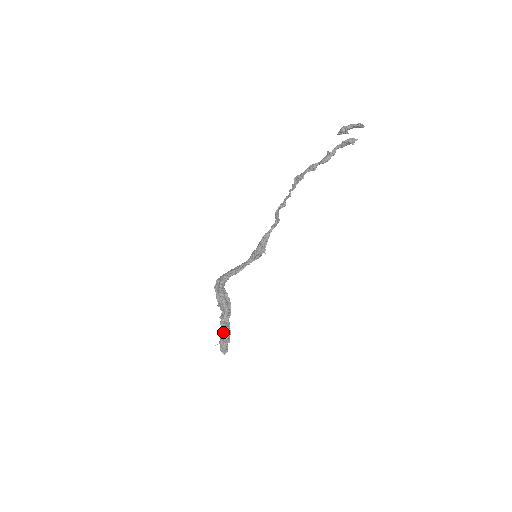
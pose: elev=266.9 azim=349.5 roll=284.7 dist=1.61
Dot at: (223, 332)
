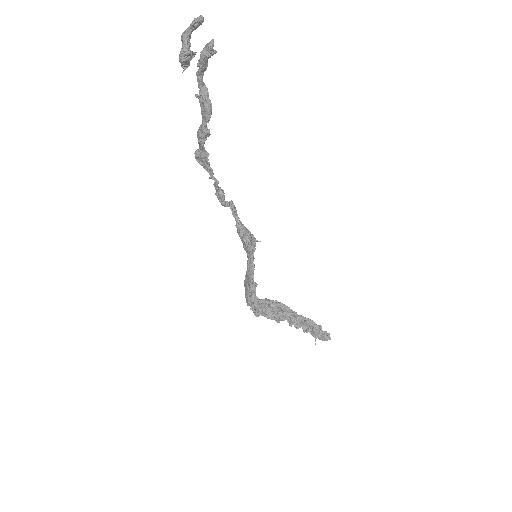
Dot at: (307, 328)
